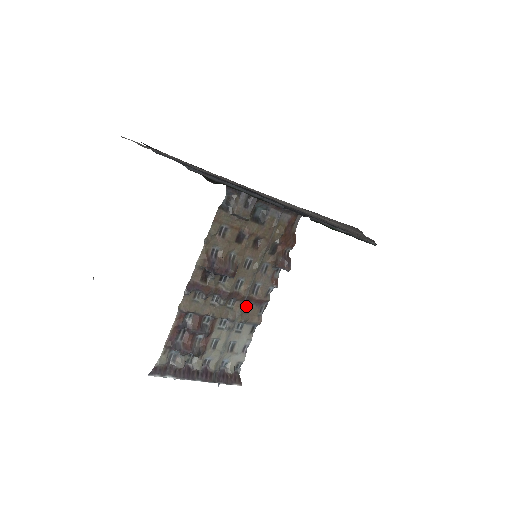
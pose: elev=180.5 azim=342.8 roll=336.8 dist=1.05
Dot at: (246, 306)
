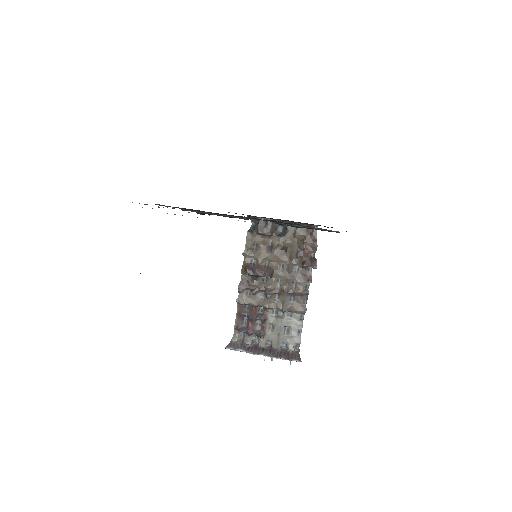
Dot at: (290, 299)
